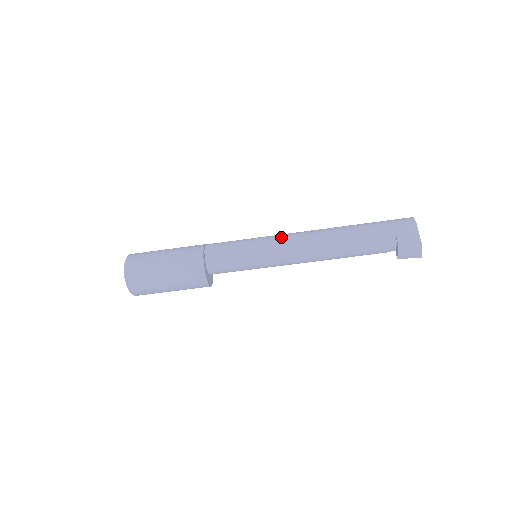
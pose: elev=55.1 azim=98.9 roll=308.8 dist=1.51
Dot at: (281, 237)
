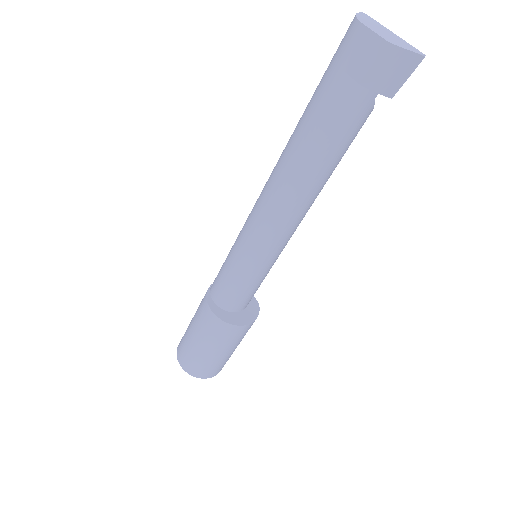
Dot at: (248, 217)
